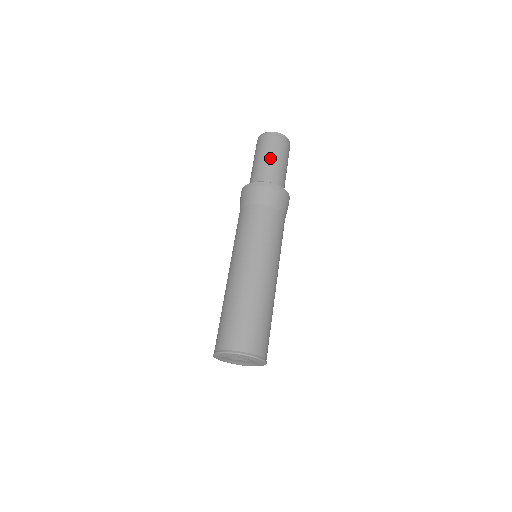
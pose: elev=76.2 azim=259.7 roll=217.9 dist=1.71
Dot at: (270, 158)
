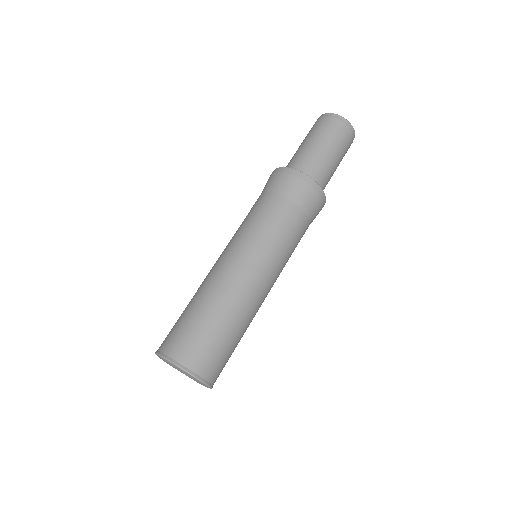
Dot at: (336, 159)
